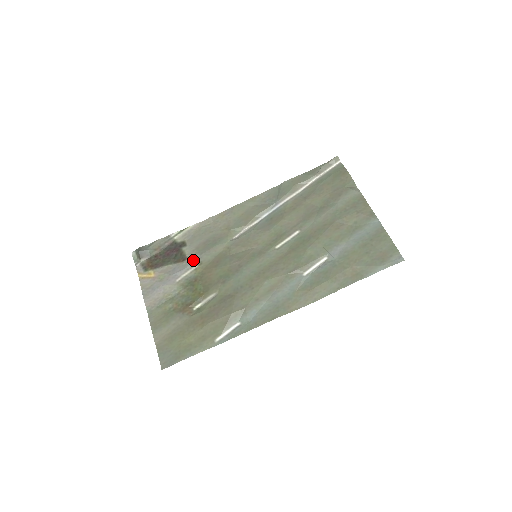
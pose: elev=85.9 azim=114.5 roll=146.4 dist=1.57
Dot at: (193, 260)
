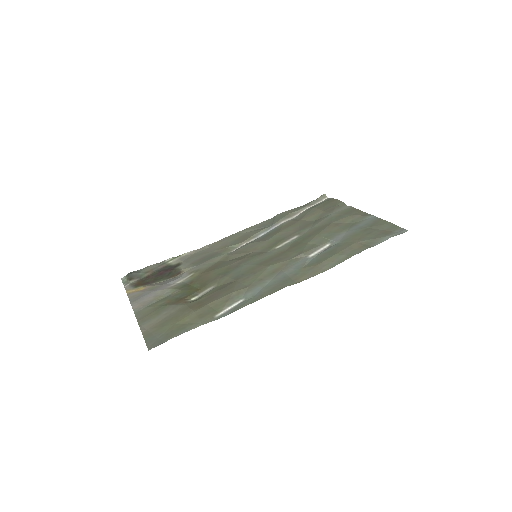
Dot at: (188, 271)
